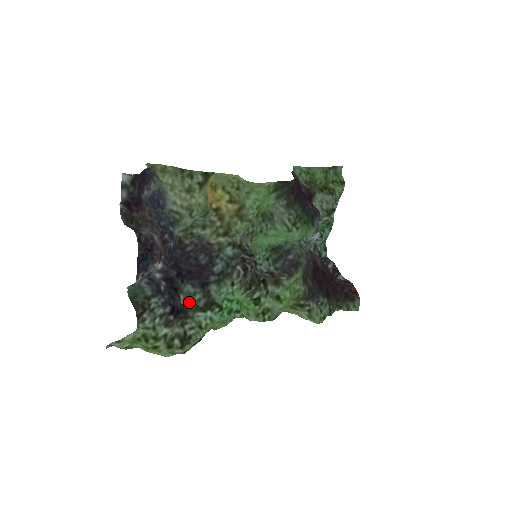
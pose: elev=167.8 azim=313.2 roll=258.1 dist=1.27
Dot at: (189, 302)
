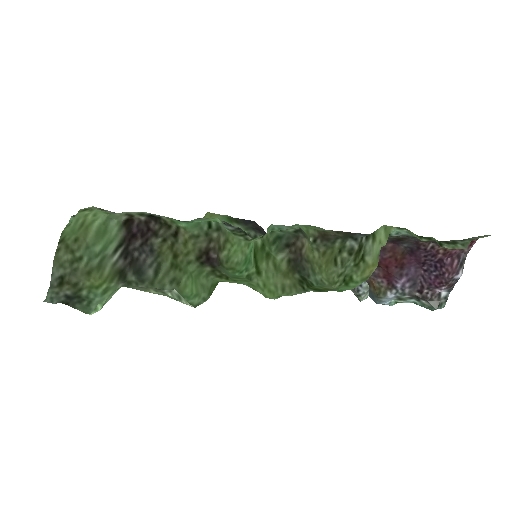
Dot at: occluded
